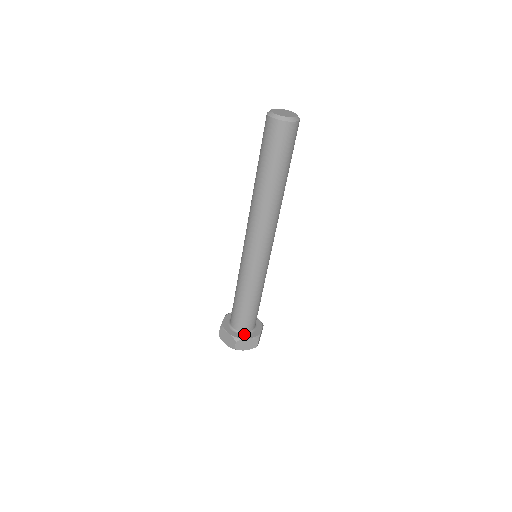
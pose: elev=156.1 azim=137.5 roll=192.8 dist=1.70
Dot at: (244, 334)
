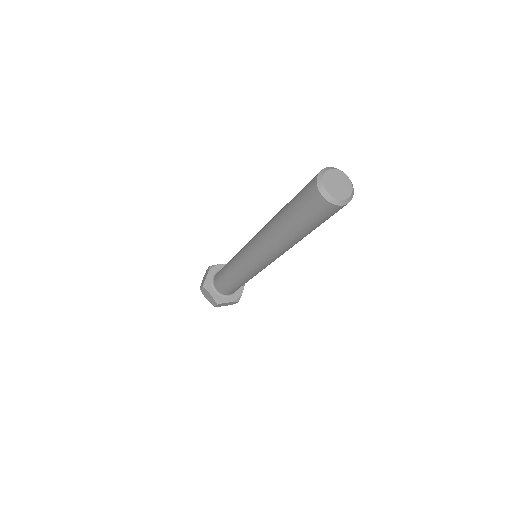
Dot at: (226, 297)
